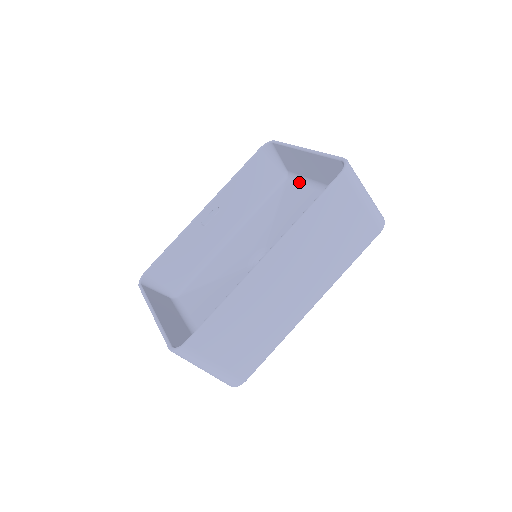
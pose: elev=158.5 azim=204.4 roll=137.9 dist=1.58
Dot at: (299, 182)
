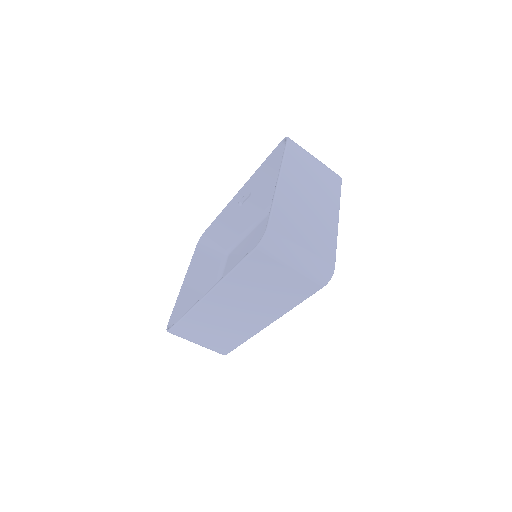
Dot at: occluded
